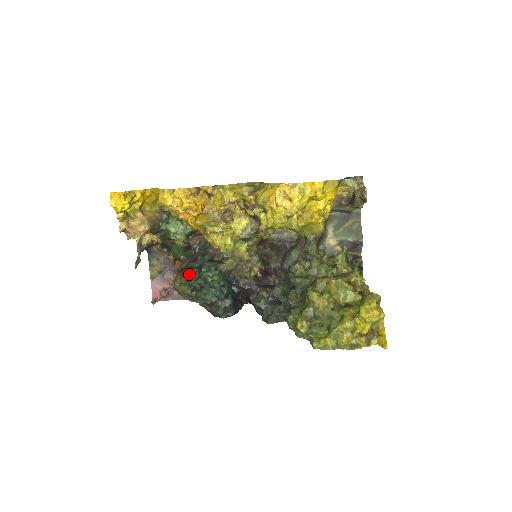
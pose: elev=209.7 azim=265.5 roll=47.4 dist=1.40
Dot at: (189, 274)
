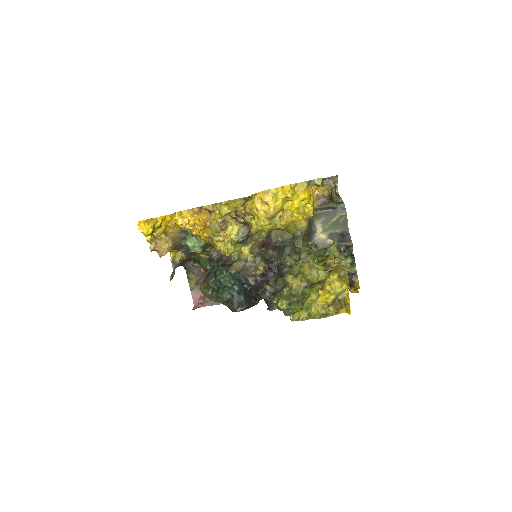
Dot at: (208, 278)
